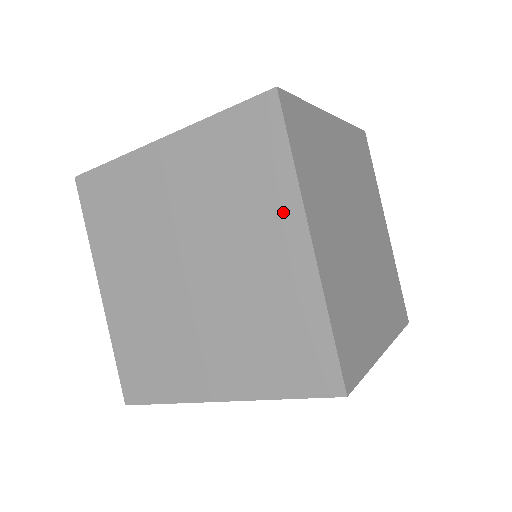
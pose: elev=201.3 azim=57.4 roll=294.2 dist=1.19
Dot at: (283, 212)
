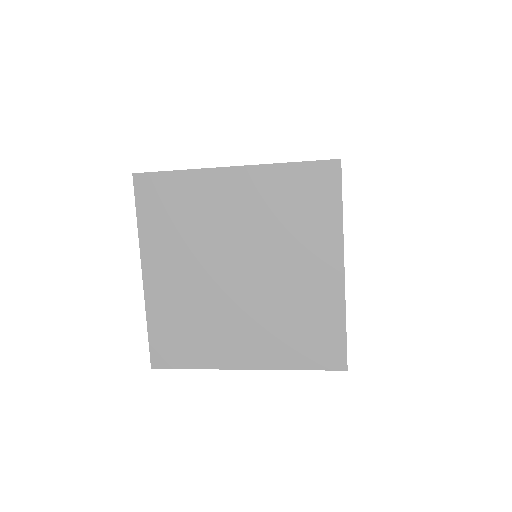
Dot at: (327, 245)
